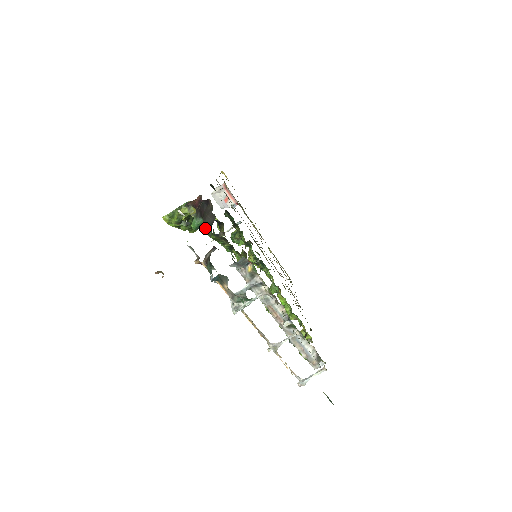
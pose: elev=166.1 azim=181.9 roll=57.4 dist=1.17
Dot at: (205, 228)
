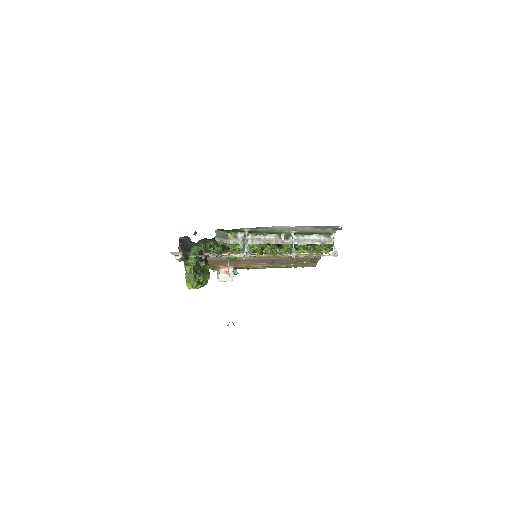
Dot at: (193, 248)
